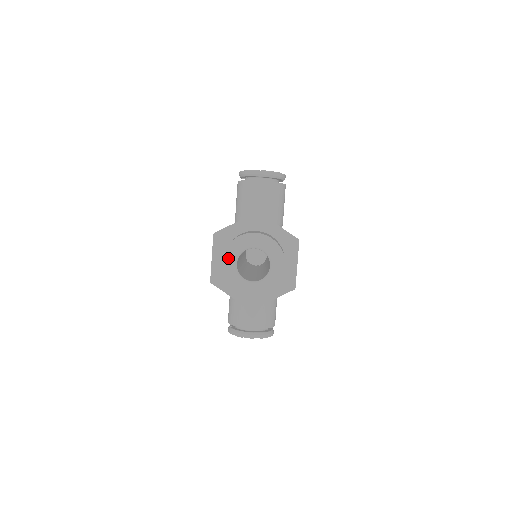
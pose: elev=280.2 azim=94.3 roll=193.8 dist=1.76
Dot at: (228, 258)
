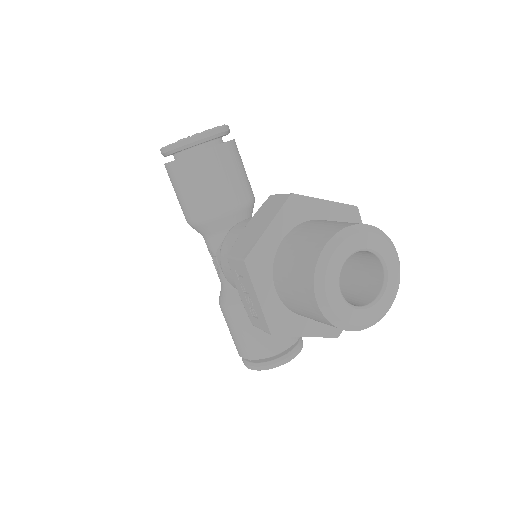
Dot at: (327, 290)
